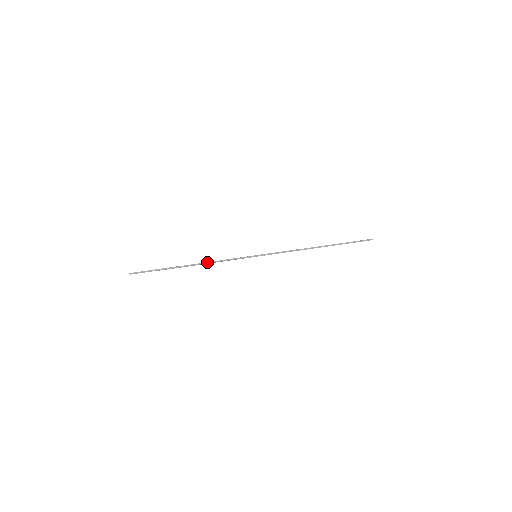
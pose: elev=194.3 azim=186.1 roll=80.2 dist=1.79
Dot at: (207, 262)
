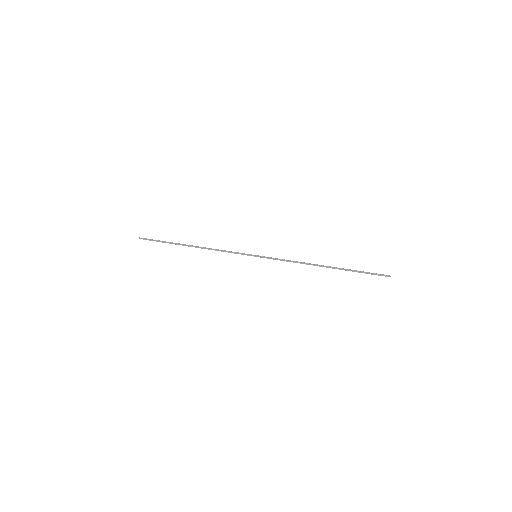
Dot at: (207, 248)
